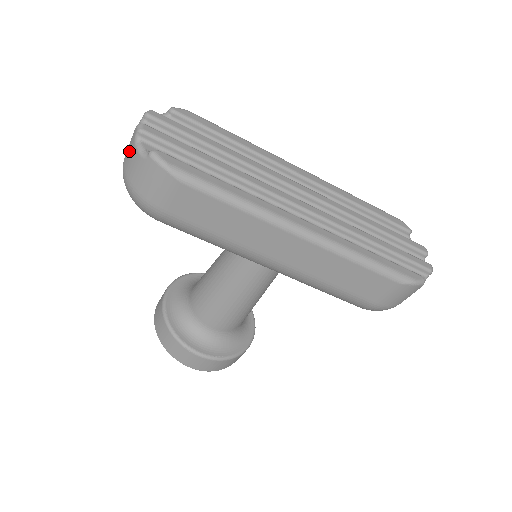
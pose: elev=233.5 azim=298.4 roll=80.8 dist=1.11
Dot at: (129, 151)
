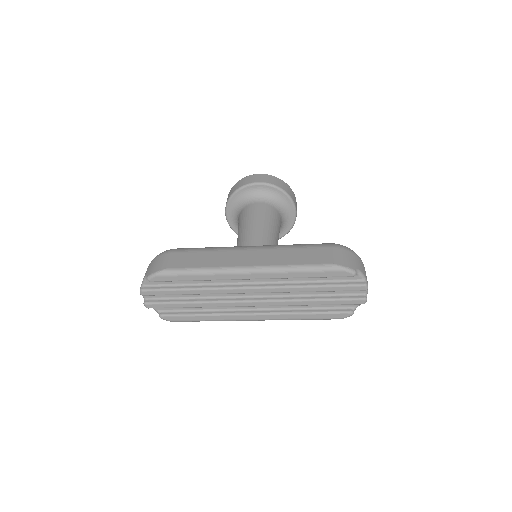
Dot at: occluded
